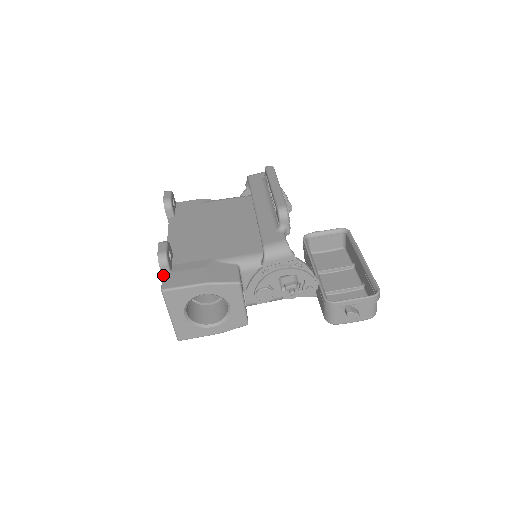
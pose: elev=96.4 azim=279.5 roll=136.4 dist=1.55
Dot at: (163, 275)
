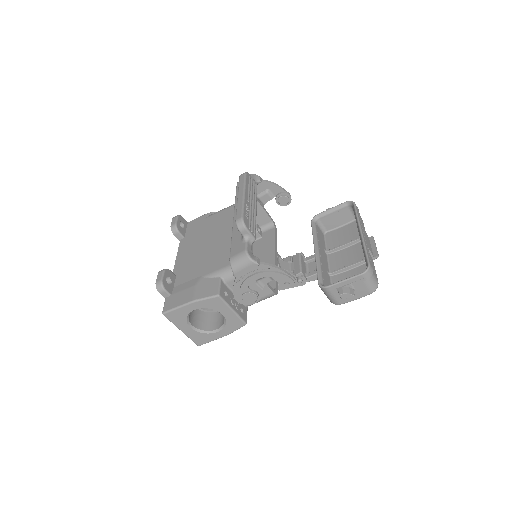
Dot at: (165, 299)
